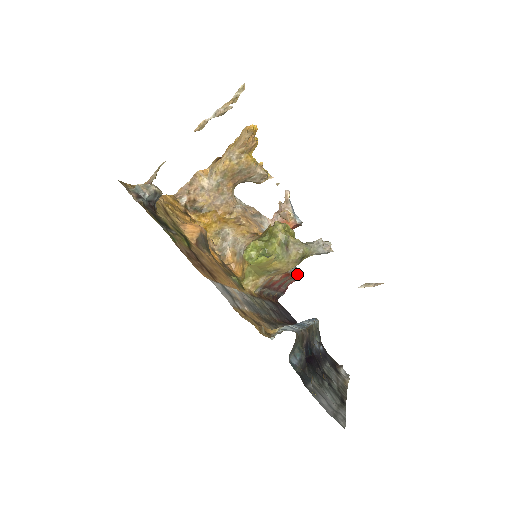
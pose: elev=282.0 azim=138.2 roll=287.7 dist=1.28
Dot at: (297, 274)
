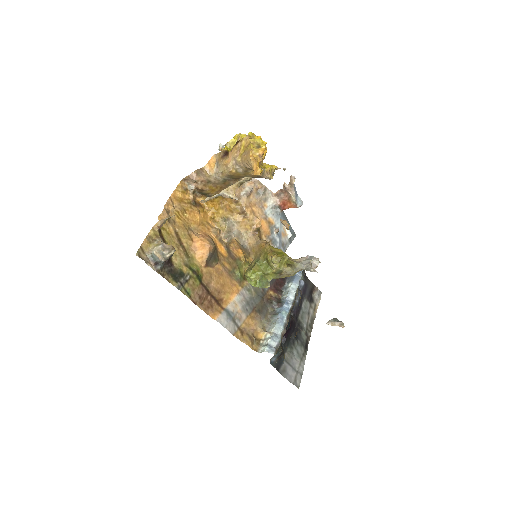
Dot at: occluded
